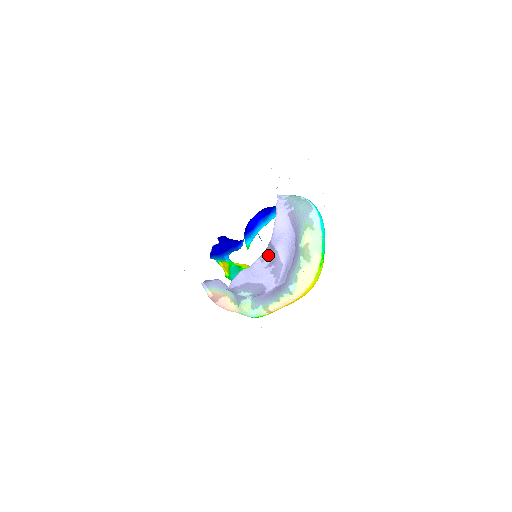
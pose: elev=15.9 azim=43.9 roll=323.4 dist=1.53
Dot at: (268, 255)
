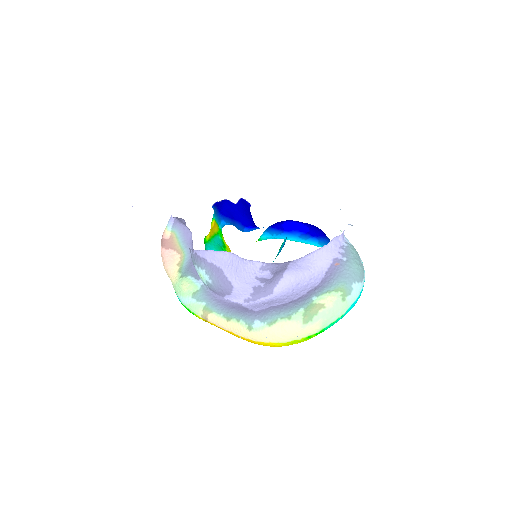
Dot at: (273, 270)
